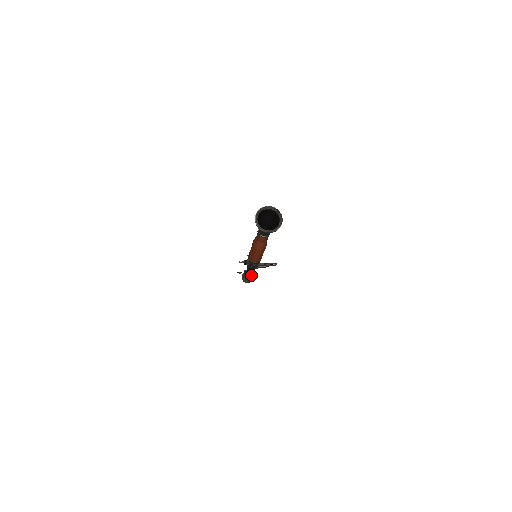
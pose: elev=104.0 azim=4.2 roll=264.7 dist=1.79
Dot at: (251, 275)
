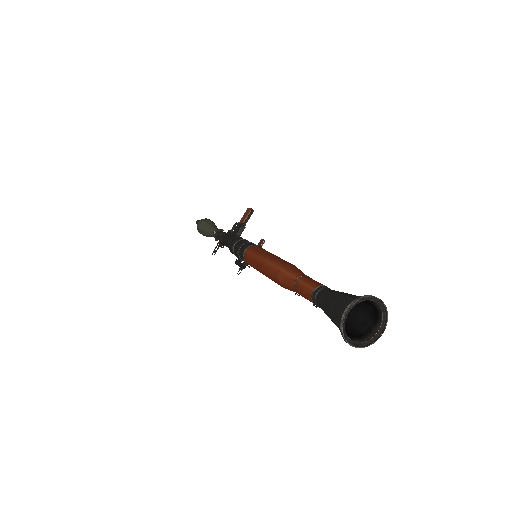
Dot at: occluded
